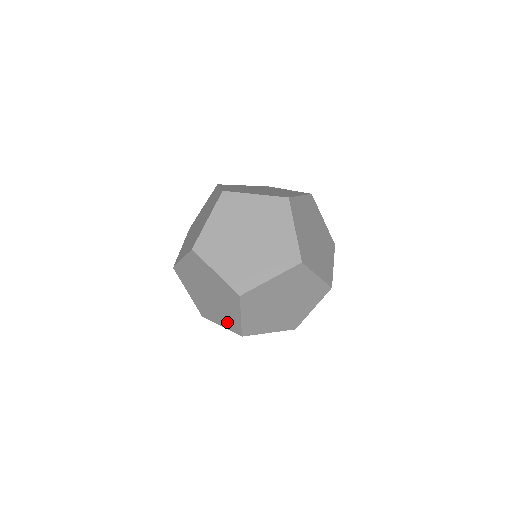
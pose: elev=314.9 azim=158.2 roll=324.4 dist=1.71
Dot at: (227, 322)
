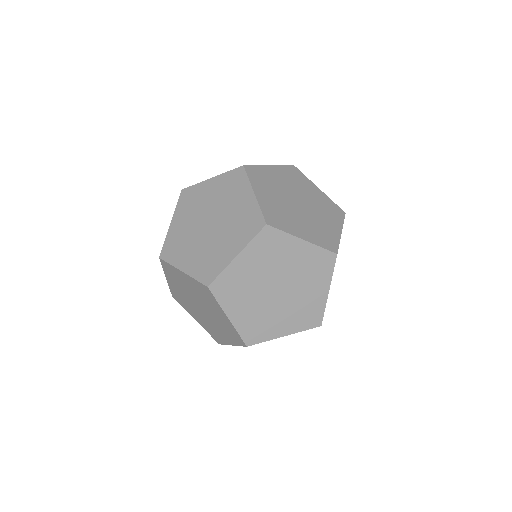
Dot at: (300, 319)
